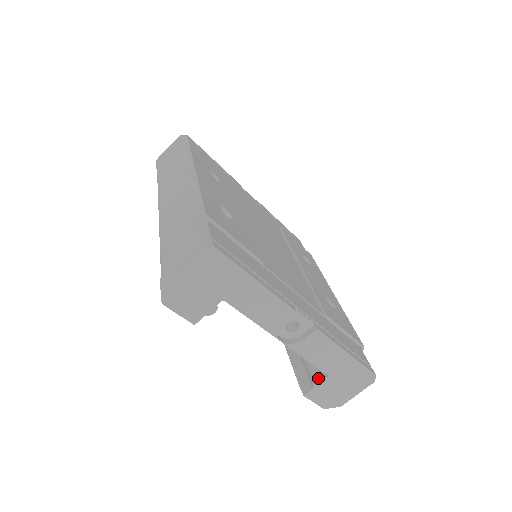
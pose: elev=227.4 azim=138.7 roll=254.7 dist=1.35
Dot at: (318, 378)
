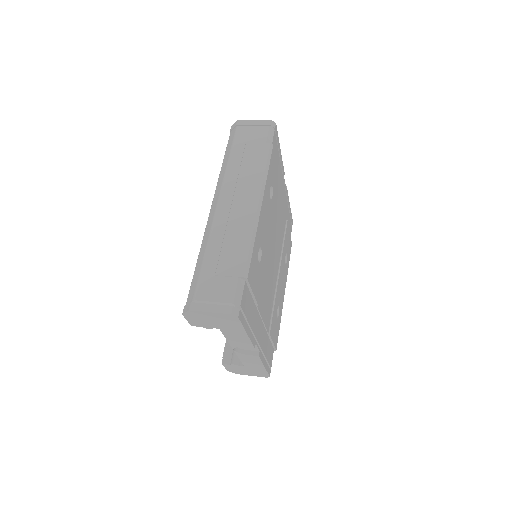
Dot at: (237, 363)
